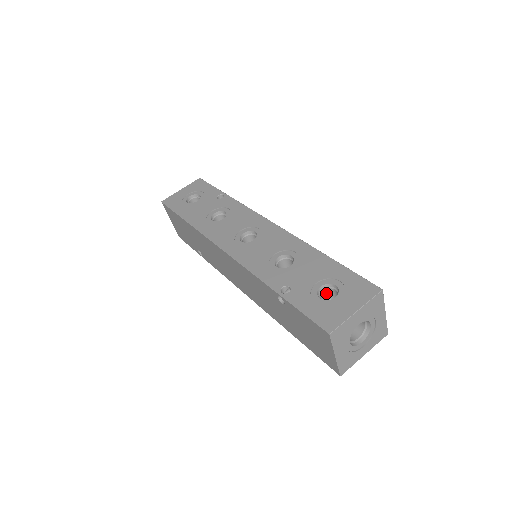
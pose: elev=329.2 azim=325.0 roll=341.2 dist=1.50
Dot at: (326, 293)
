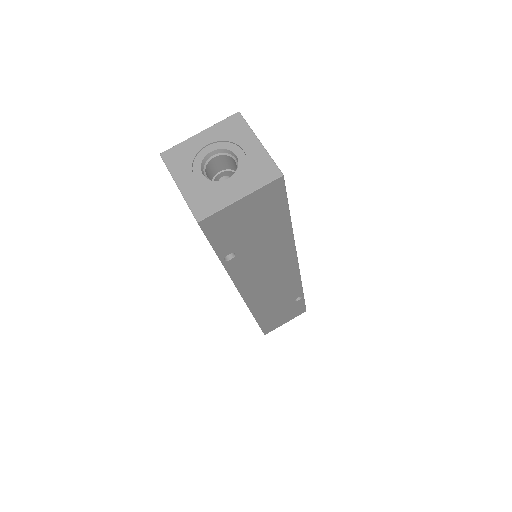
Dot at: (224, 176)
